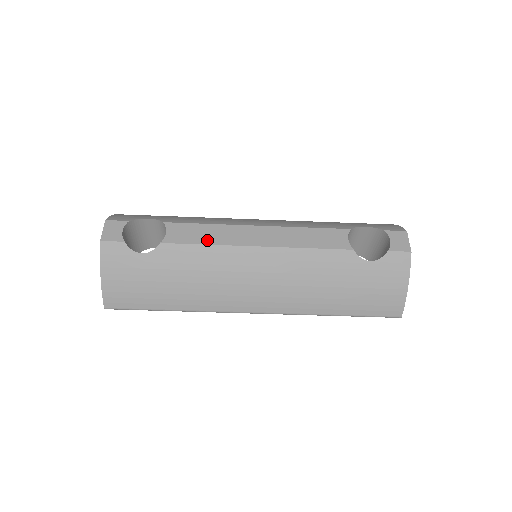
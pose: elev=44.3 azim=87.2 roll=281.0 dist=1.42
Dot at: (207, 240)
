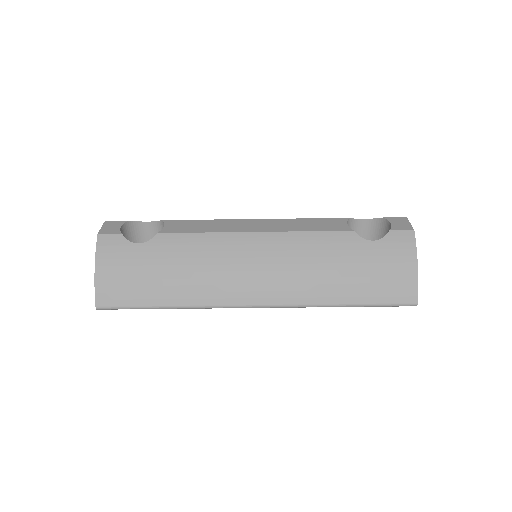
Dot at: (204, 229)
